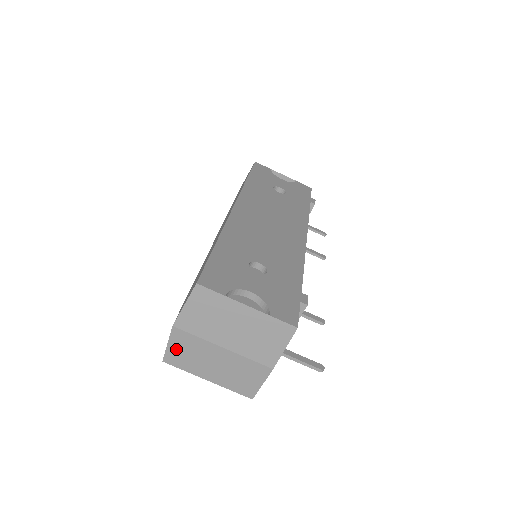
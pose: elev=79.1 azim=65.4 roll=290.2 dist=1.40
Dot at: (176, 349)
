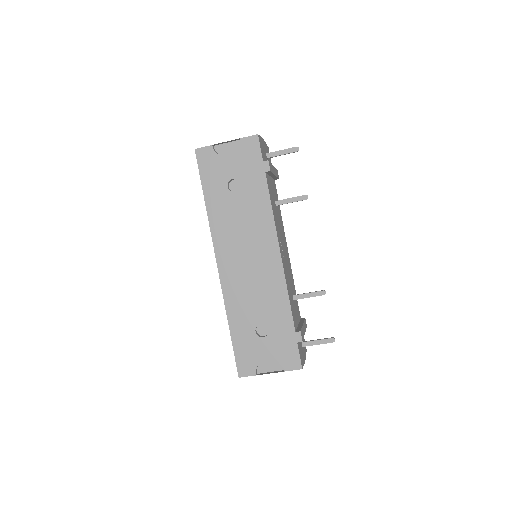
Dot at: occluded
